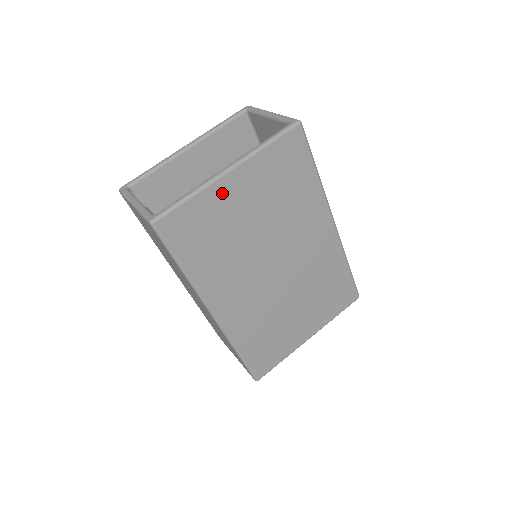
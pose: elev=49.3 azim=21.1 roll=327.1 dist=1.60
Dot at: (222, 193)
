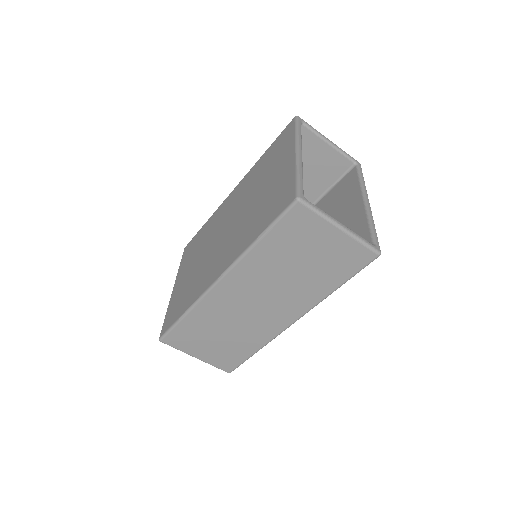
Dot at: occluded
